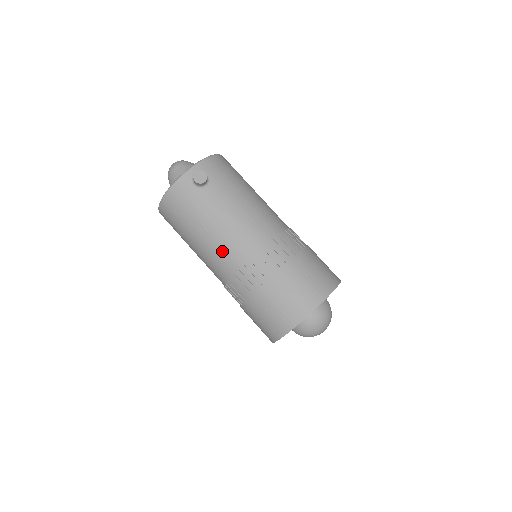
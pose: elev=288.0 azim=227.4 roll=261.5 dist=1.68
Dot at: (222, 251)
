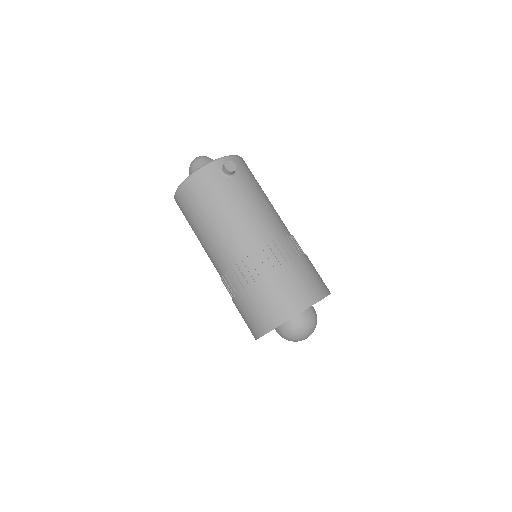
Dot at: (234, 236)
